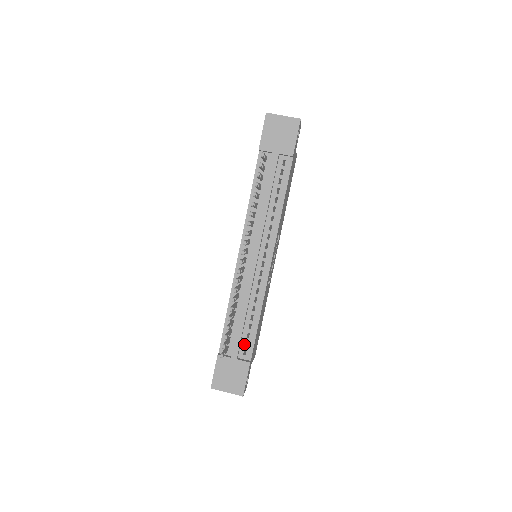
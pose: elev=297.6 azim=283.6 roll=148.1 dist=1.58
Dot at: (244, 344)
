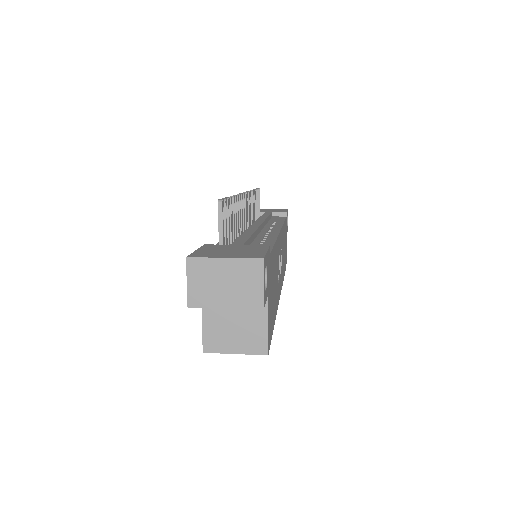
Dot at: occluded
